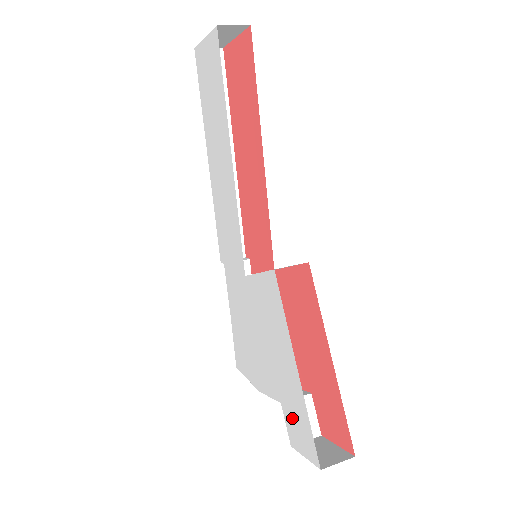
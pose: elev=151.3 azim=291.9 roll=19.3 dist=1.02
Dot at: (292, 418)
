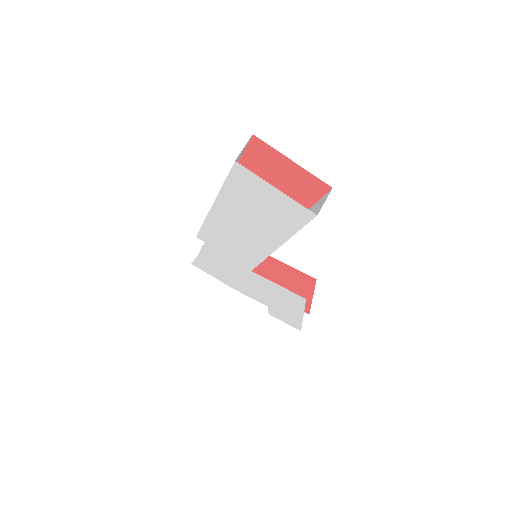
Dot at: (280, 315)
